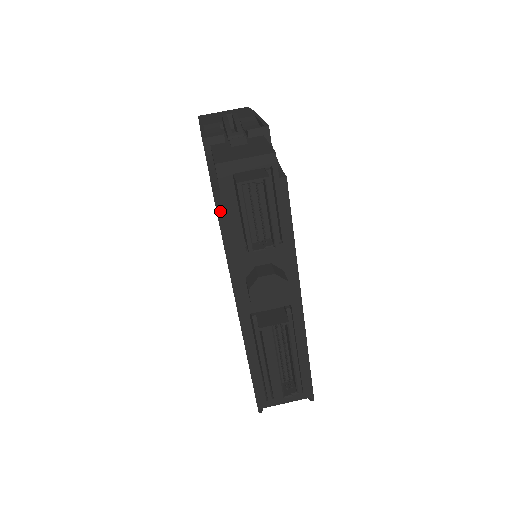
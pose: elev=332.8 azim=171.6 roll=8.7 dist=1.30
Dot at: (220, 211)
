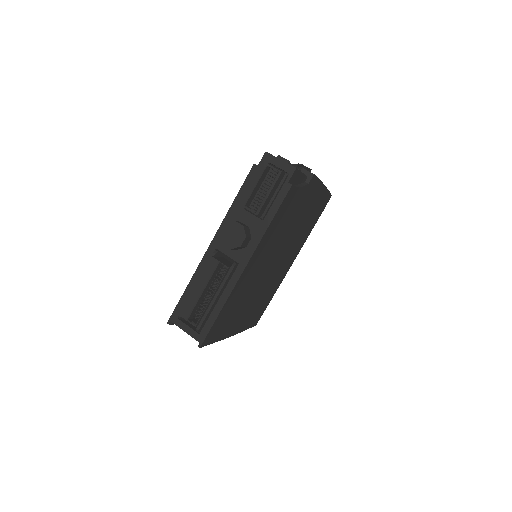
Dot at: (249, 177)
